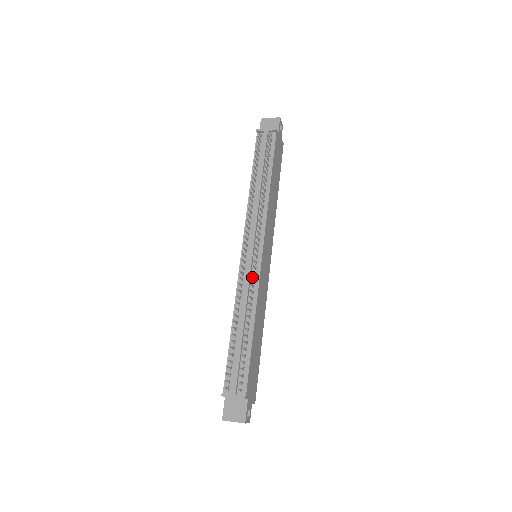
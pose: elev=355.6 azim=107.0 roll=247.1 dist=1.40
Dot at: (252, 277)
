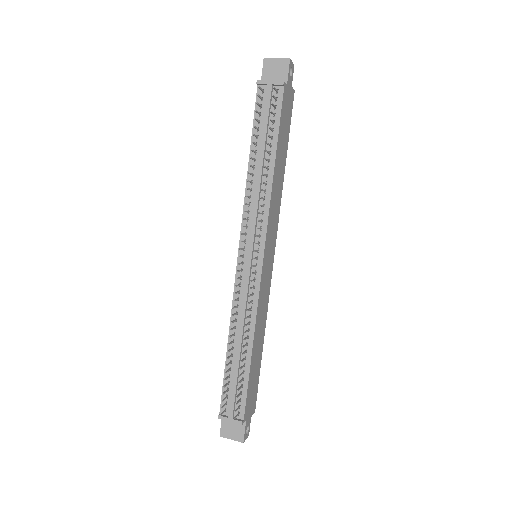
Dot at: (250, 290)
